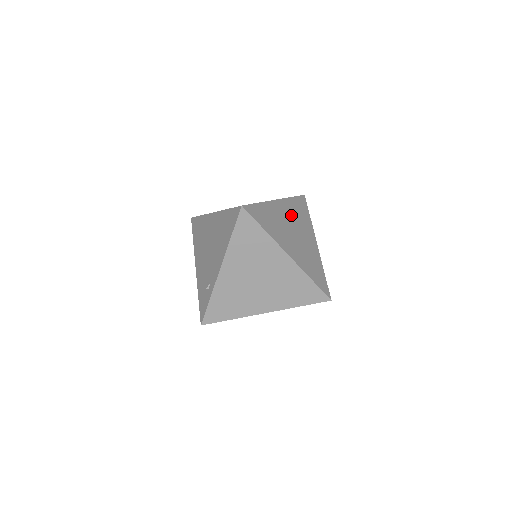
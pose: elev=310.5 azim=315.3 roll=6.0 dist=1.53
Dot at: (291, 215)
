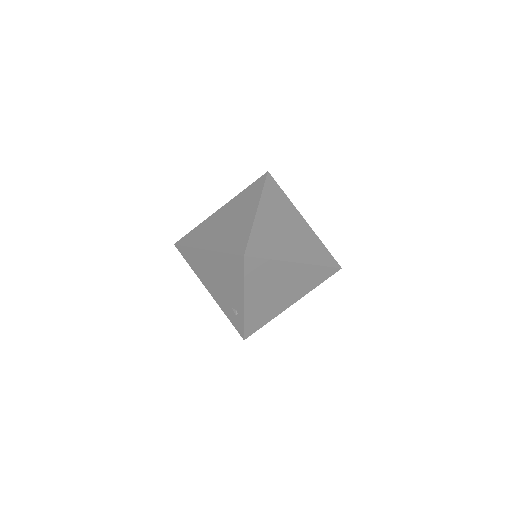
Dot at: (274, 213)
